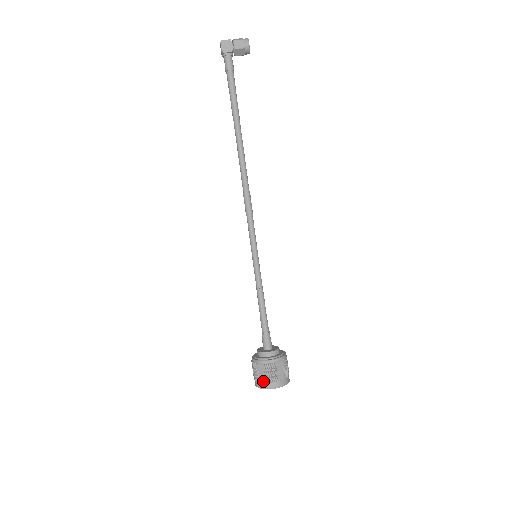
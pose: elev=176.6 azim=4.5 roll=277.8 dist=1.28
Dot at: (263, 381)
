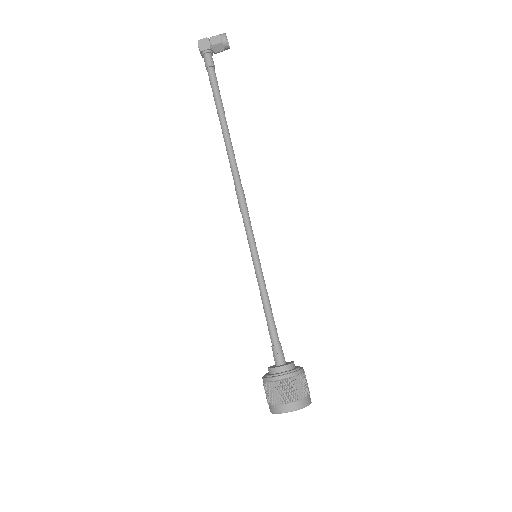
Dot at: (275, 403)
